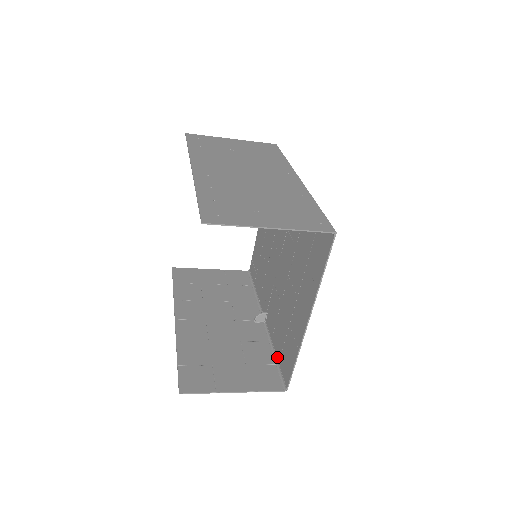
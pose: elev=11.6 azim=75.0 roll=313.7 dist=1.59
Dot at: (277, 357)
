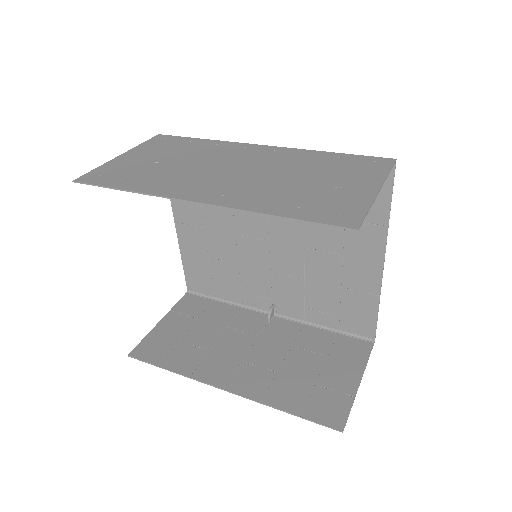
Dot at: (332, 327)
